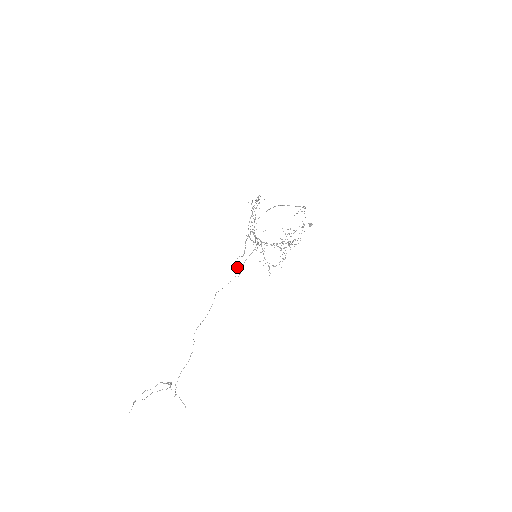
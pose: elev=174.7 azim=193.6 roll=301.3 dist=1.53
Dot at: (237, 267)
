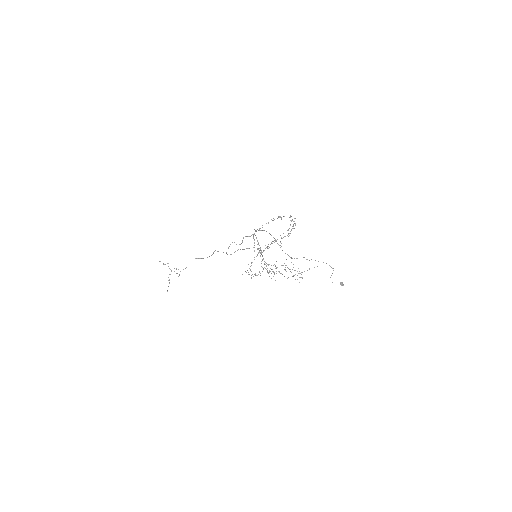
Dot at: occluded
